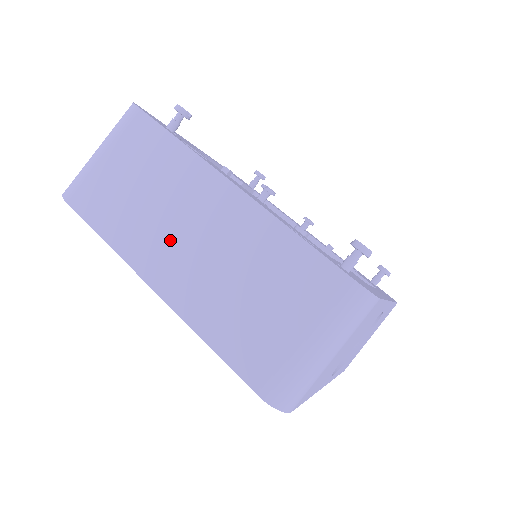
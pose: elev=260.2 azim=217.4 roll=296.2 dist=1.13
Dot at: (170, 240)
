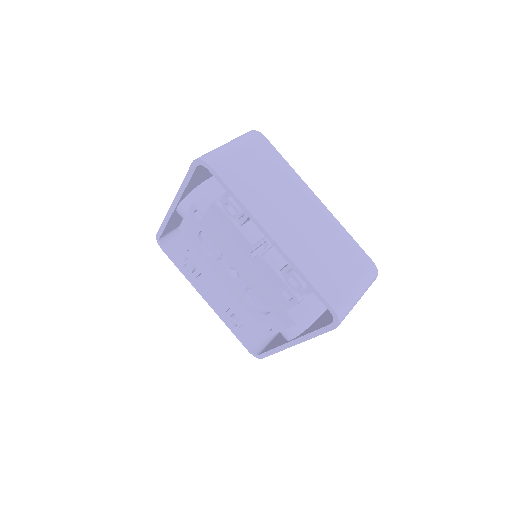
Dot at: (284, 215)
